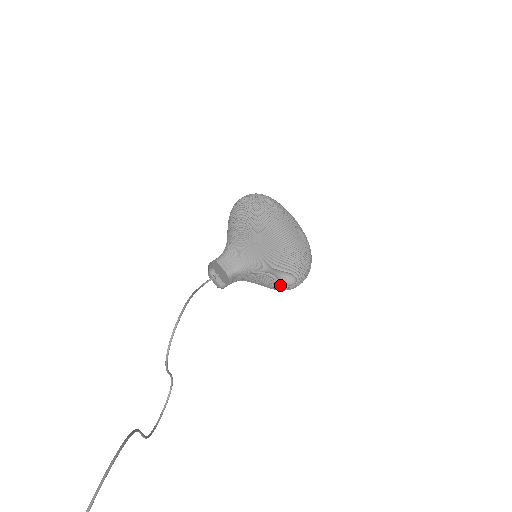
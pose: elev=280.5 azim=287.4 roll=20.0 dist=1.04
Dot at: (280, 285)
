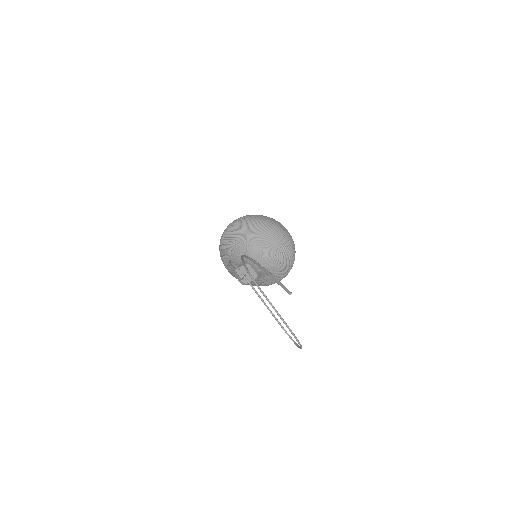
Dot at: (281, 247)
